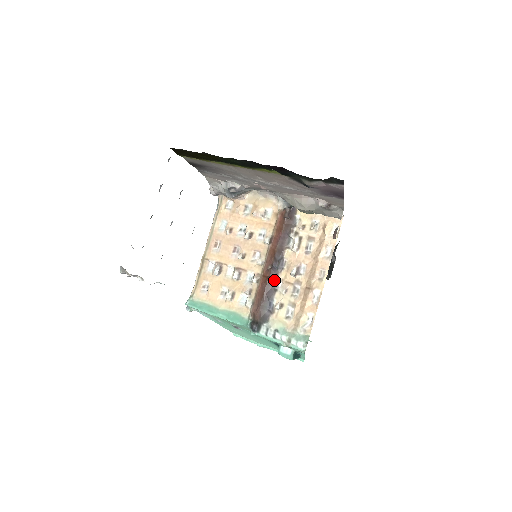
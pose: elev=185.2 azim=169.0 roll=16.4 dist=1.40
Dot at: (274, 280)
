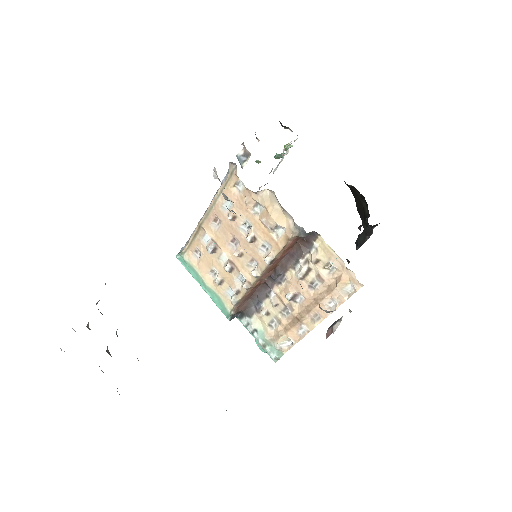
Dot at: (268, 287)
